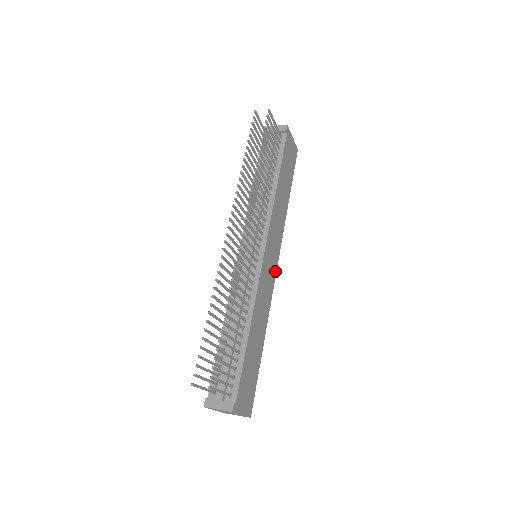
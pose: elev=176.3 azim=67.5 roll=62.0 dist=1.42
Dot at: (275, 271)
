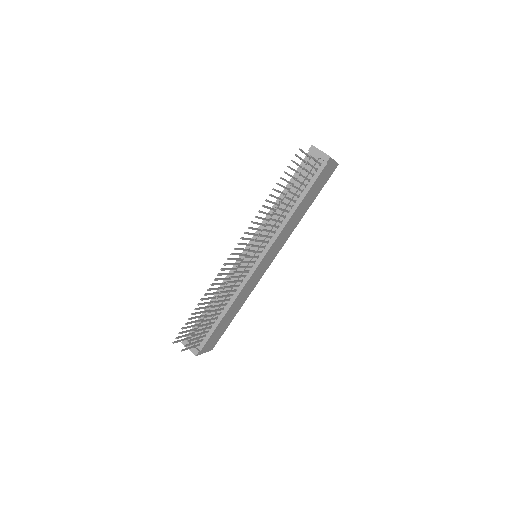
Dot at: (269, 265)
